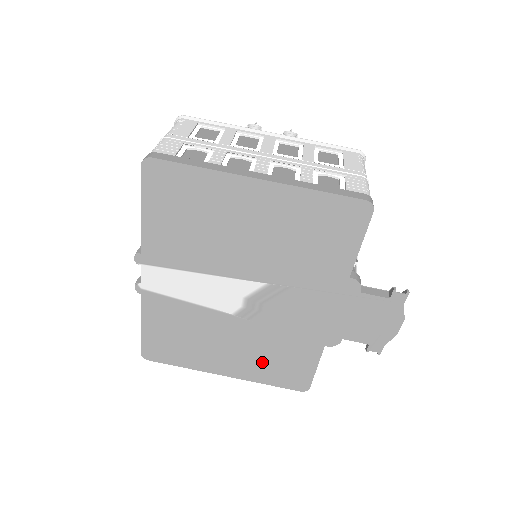
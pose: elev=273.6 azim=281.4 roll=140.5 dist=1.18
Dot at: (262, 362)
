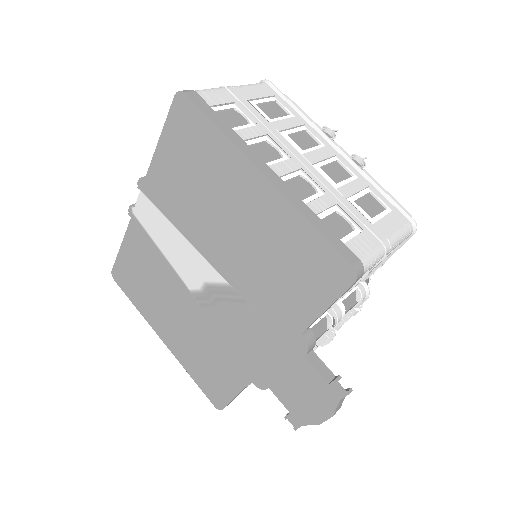
Dot at: (195, 353)
